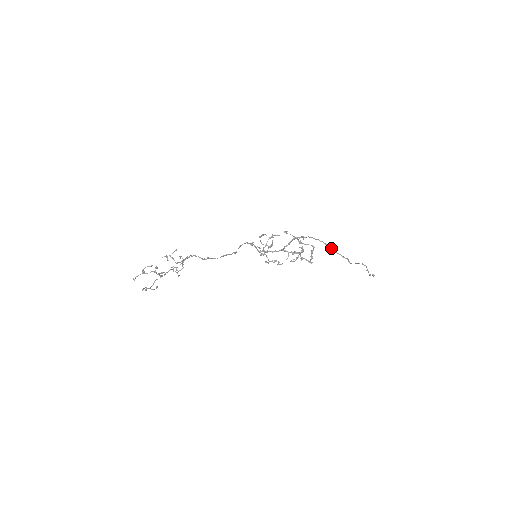
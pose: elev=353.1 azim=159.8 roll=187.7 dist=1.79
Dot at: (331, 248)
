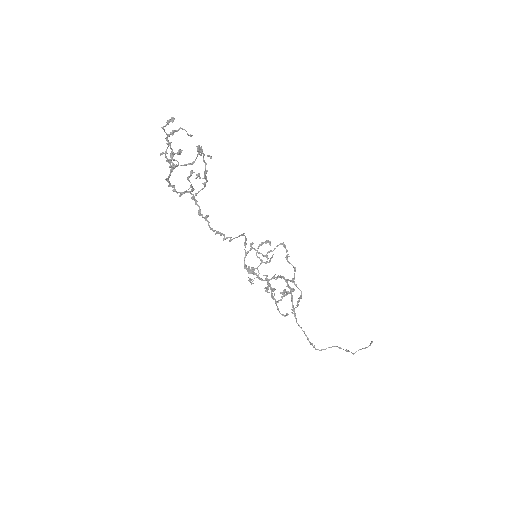
Dot at: occluded
